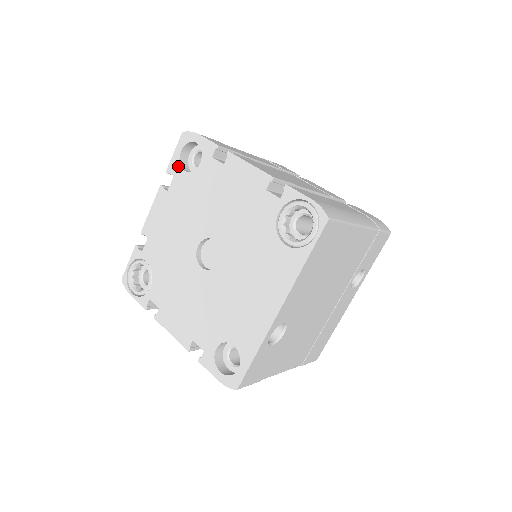
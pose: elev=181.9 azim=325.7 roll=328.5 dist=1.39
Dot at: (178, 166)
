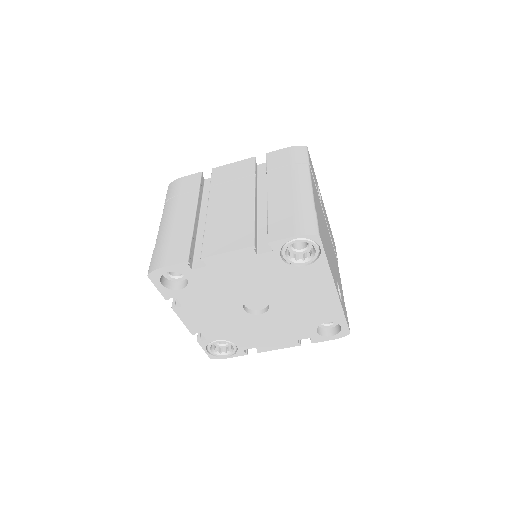
Dot at: (171, 291)
